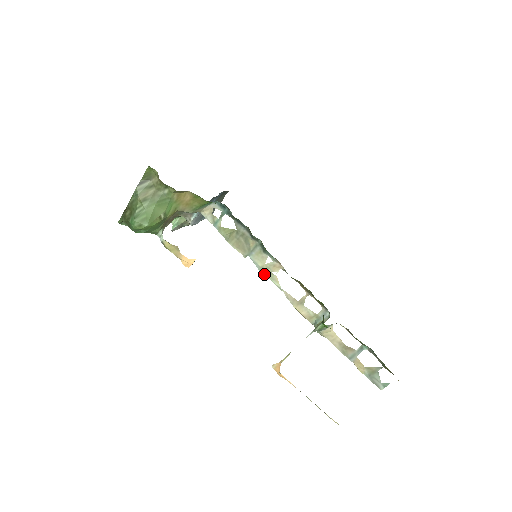
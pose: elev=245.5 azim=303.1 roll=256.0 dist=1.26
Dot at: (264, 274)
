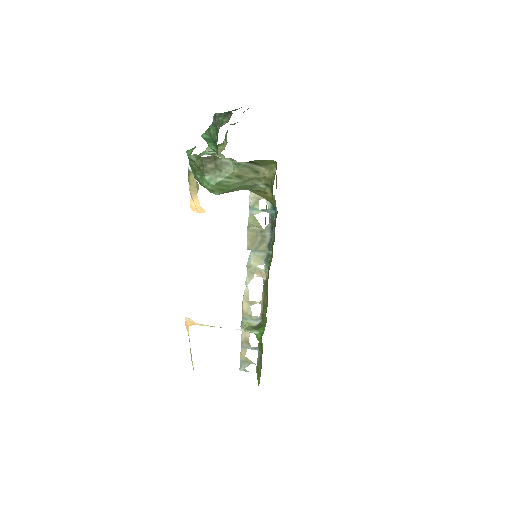
Dot at: (247, 269)
